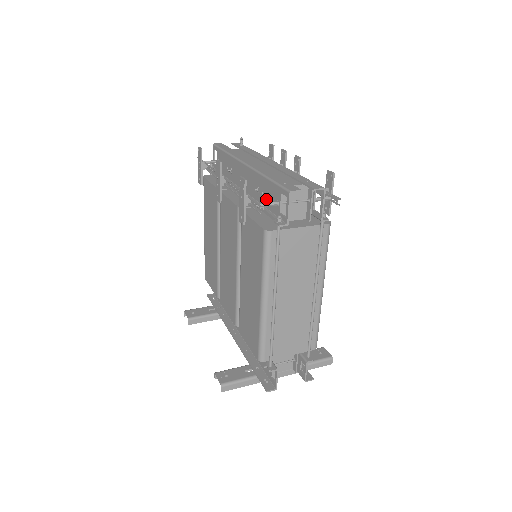
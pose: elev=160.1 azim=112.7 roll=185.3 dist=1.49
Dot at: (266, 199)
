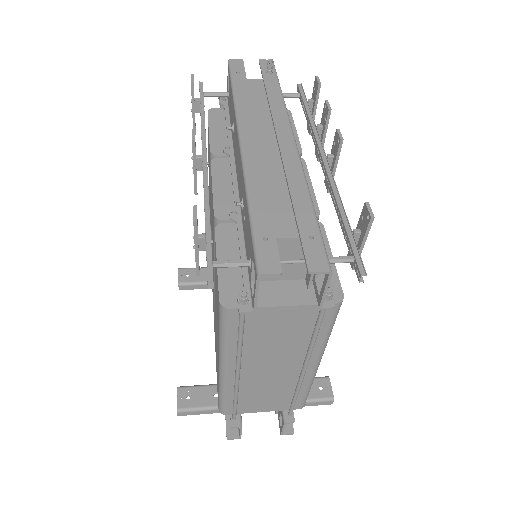
Dot at: (245, 234)
